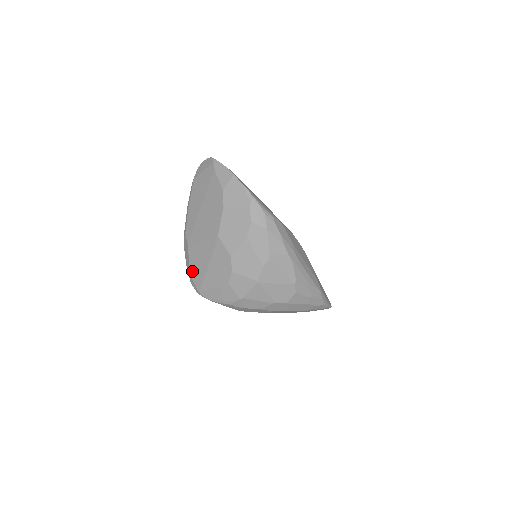
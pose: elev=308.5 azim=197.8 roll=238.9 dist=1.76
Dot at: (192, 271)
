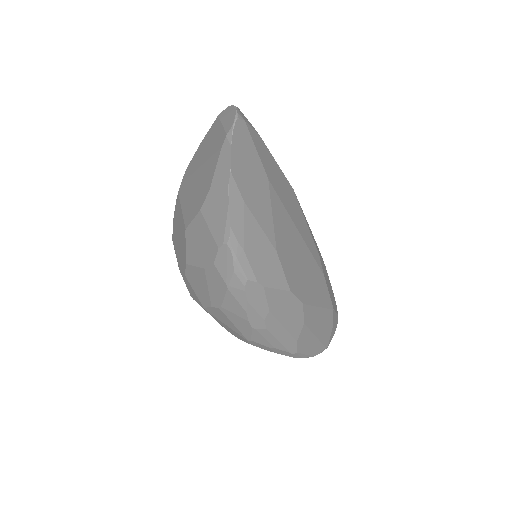
Dot at: (174, 215)
